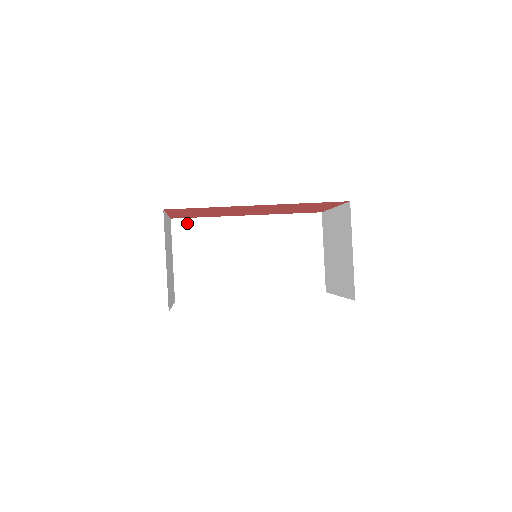
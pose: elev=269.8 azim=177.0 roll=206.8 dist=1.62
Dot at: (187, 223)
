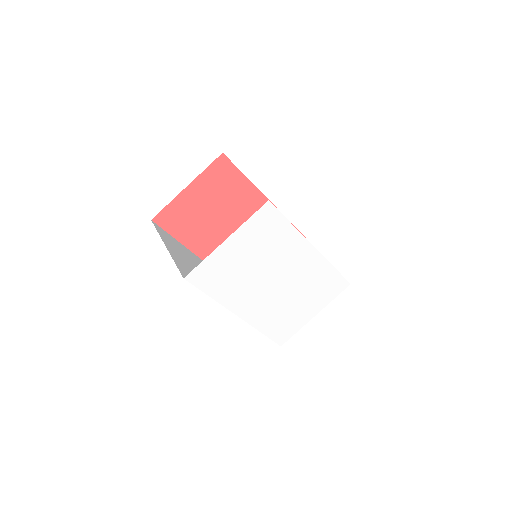
Dot at: (165, 233)
